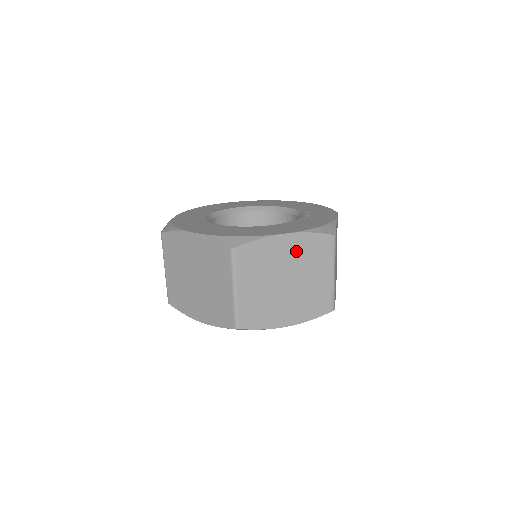
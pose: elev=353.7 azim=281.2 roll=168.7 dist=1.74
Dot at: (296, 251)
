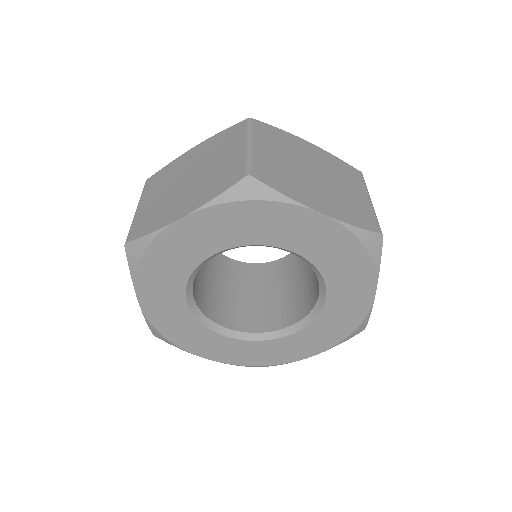
Dot at: (321, 159)
